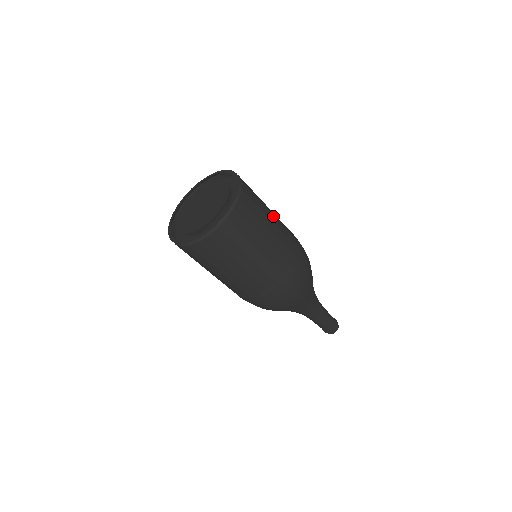
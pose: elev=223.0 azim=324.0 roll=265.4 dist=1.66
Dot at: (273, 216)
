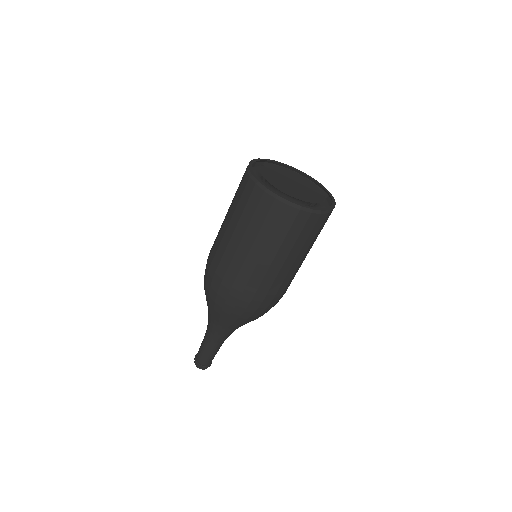
Dot at: occluded
